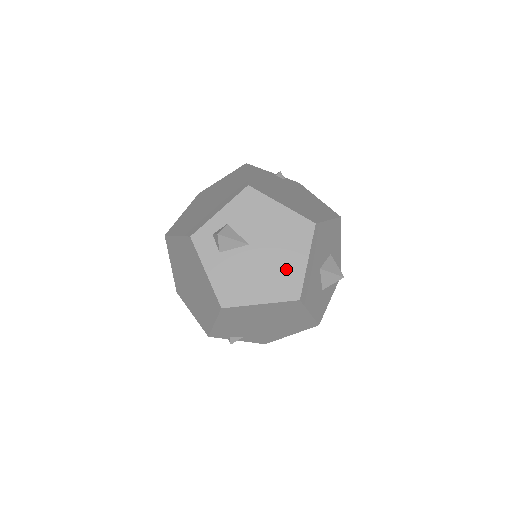
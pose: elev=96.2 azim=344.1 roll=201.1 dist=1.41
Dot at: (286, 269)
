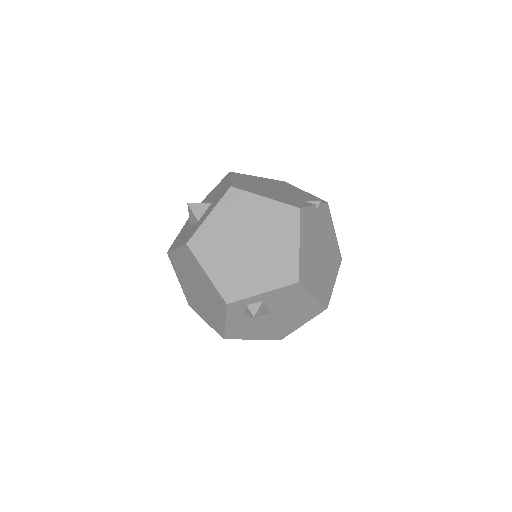
Dot at: (286, 326)
